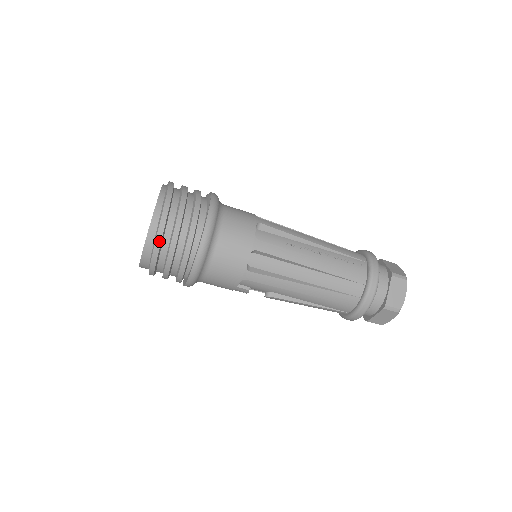
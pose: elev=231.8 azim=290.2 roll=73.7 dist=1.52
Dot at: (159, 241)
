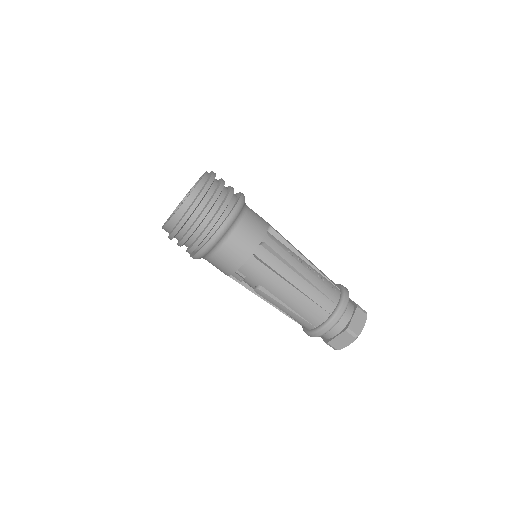
Dot at: (196, 204)
